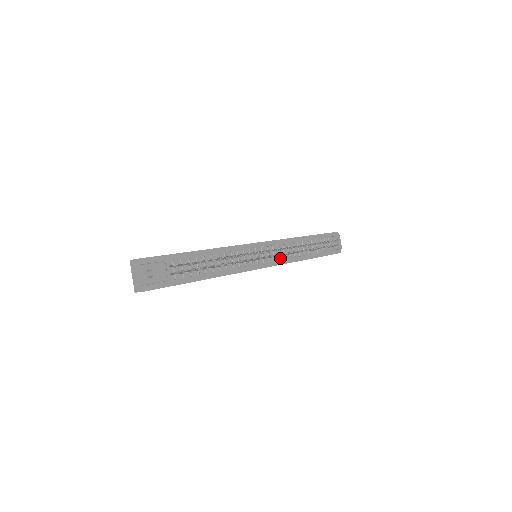
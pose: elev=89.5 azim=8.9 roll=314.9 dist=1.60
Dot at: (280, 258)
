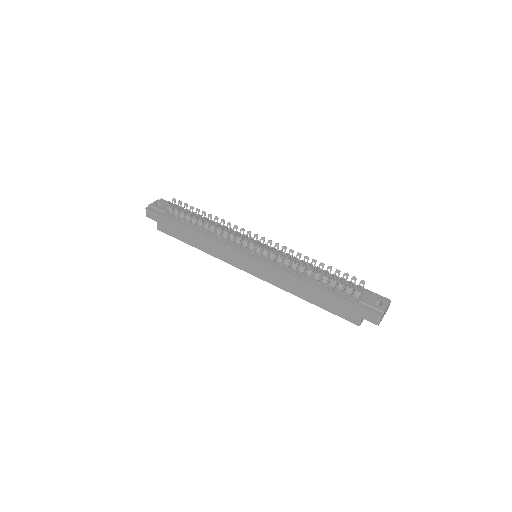
Dot at: (276, 263)
